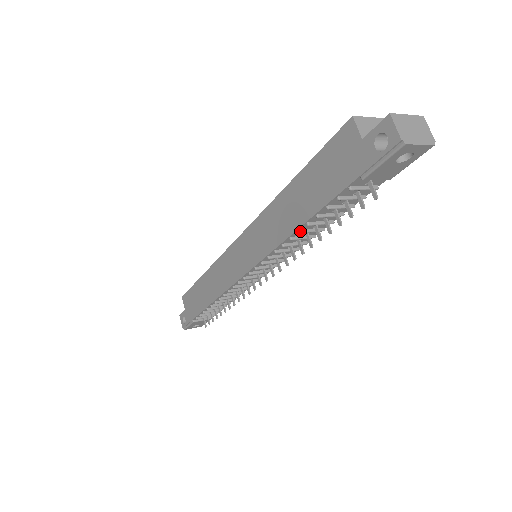
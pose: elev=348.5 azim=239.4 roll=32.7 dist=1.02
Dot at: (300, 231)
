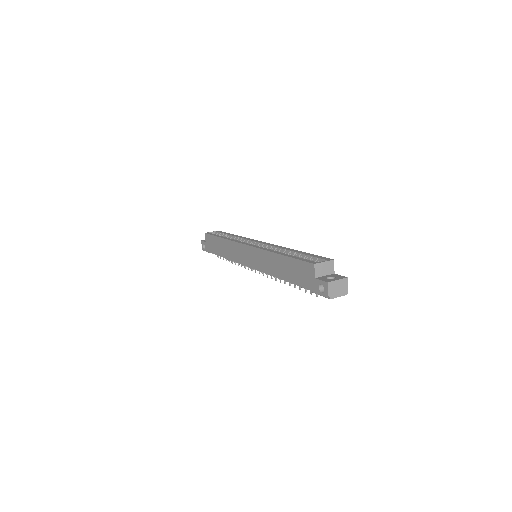
Dot at: (280, 279)
